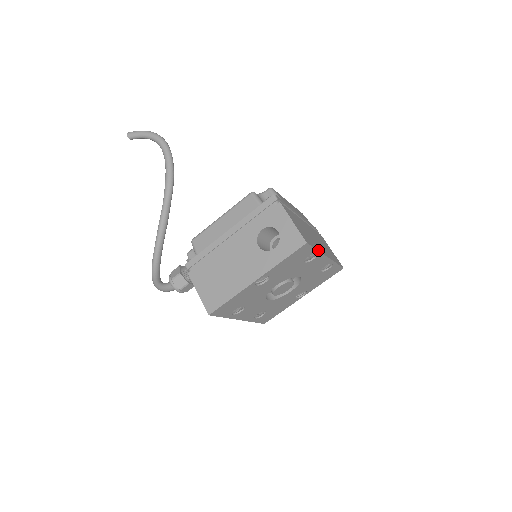
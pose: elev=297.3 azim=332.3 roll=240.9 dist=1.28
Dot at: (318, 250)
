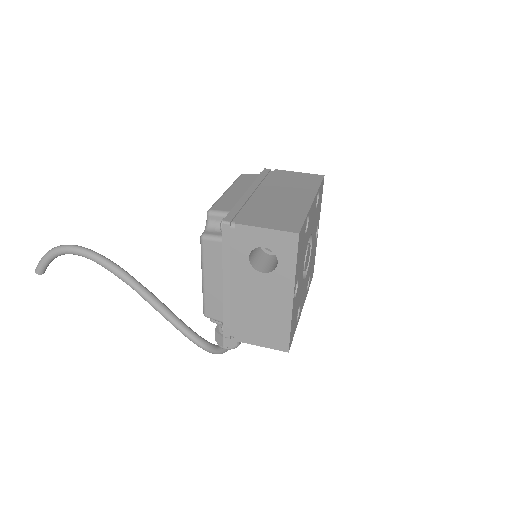
Dot at: (306, 214)
